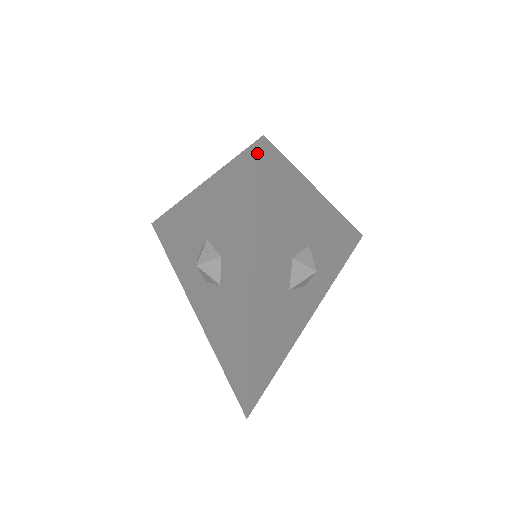
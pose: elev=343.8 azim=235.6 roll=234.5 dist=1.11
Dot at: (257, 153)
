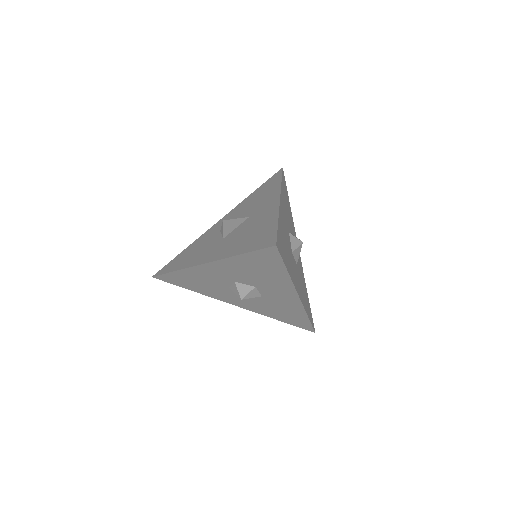
Dot at: (273, 252)
